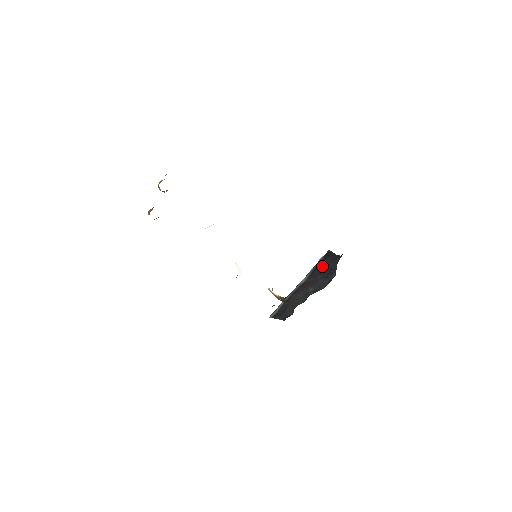
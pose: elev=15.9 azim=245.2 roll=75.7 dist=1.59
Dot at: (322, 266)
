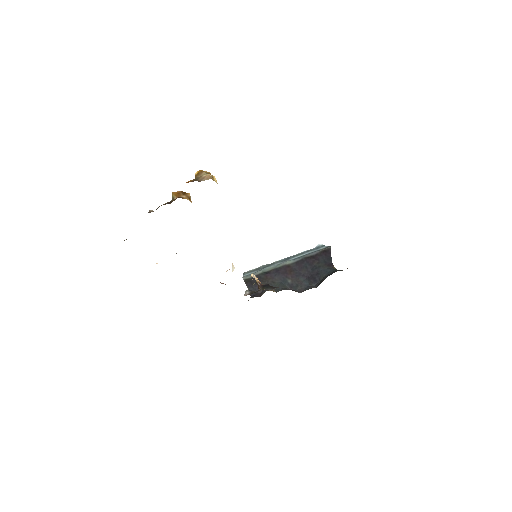
Dot at: (313, 262)
